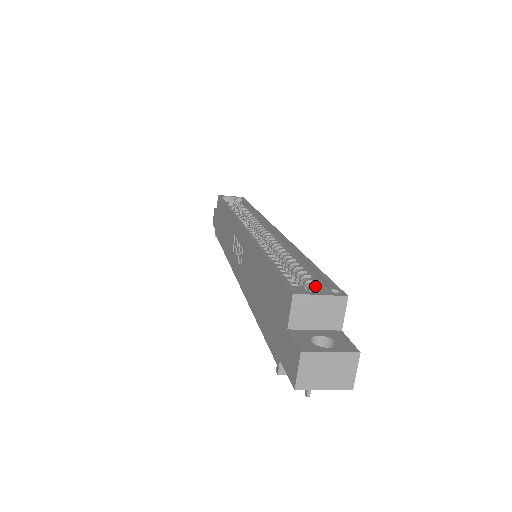
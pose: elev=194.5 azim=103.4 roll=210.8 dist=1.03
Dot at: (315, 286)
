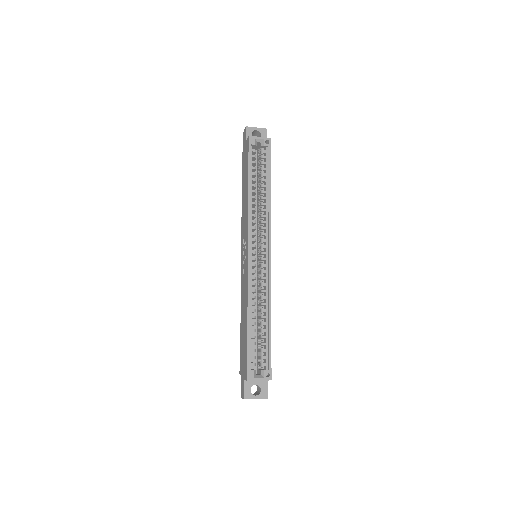
Dot at: (264, 359)
